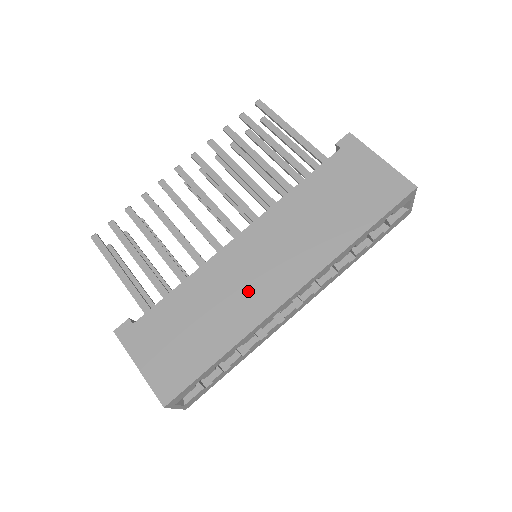
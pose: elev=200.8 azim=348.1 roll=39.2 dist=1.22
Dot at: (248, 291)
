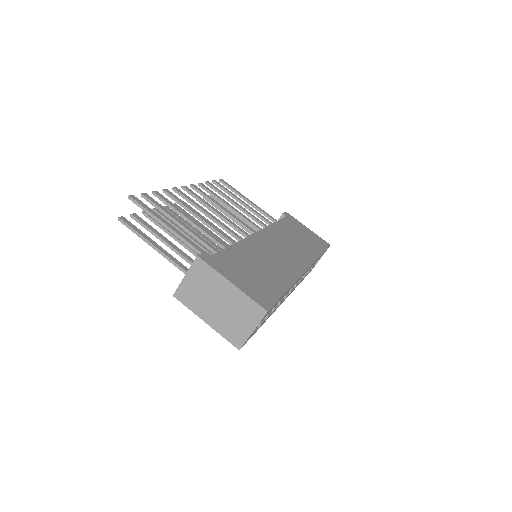
Dot at: (281, 261)
